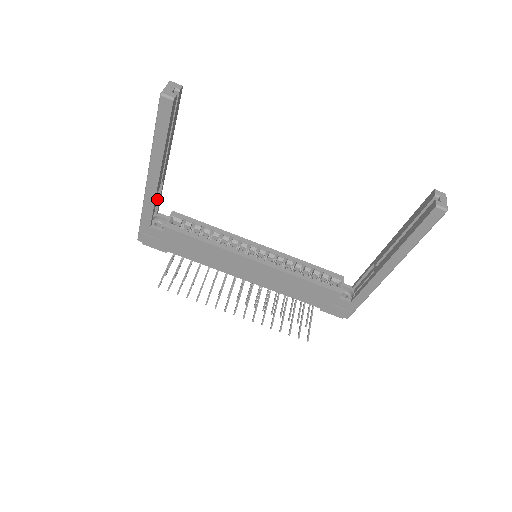
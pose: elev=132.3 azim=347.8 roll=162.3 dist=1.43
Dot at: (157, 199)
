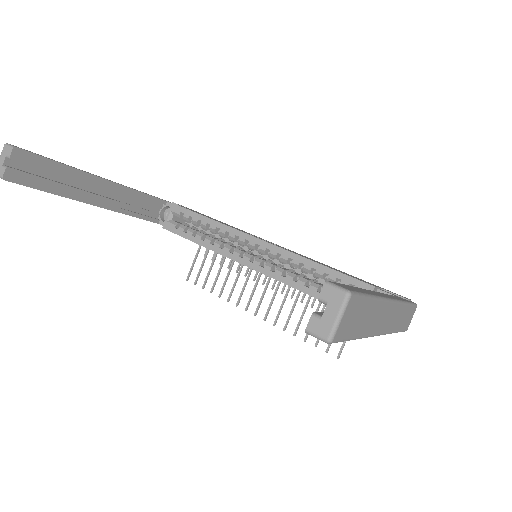
Dot at: (147, 198)
